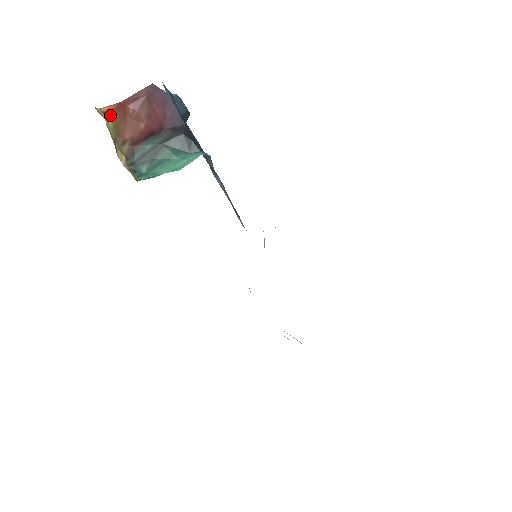
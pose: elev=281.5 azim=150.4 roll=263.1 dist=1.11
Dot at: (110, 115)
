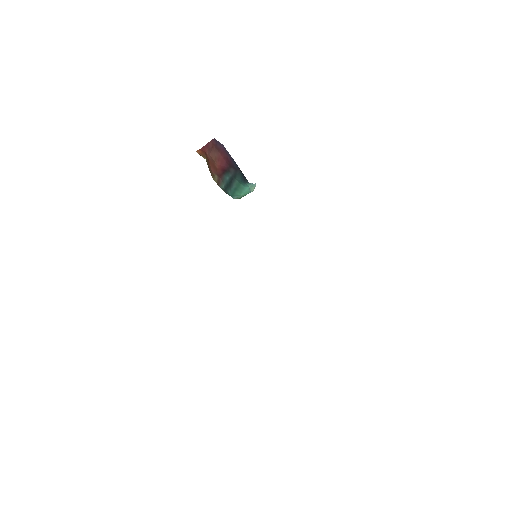
Dot at: (204, 156)
